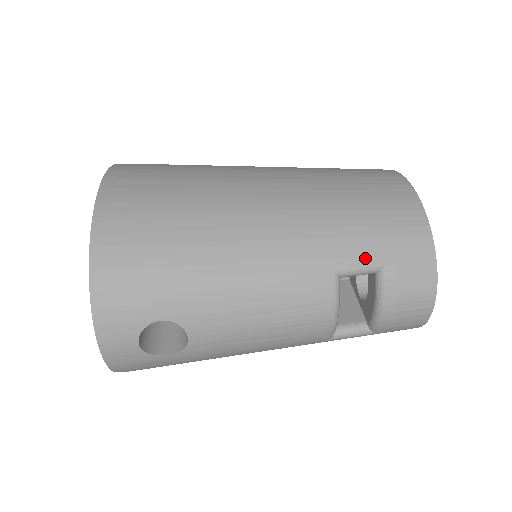
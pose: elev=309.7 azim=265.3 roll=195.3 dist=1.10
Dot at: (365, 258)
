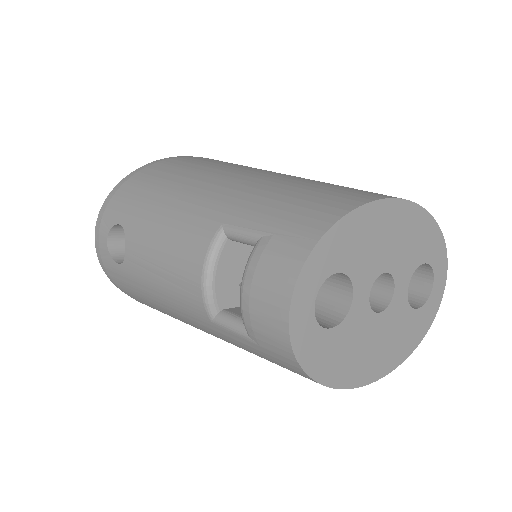
Dot at: (252, 223)
